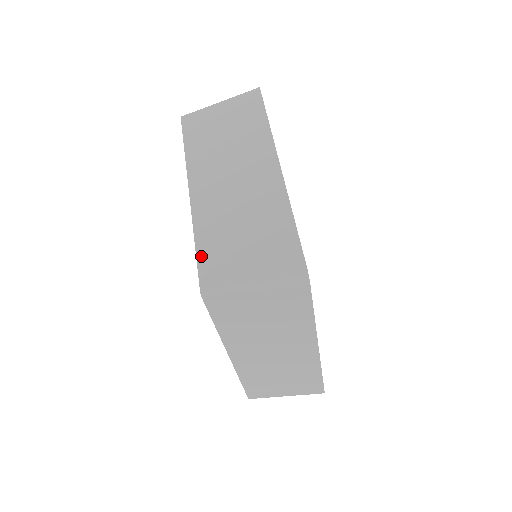
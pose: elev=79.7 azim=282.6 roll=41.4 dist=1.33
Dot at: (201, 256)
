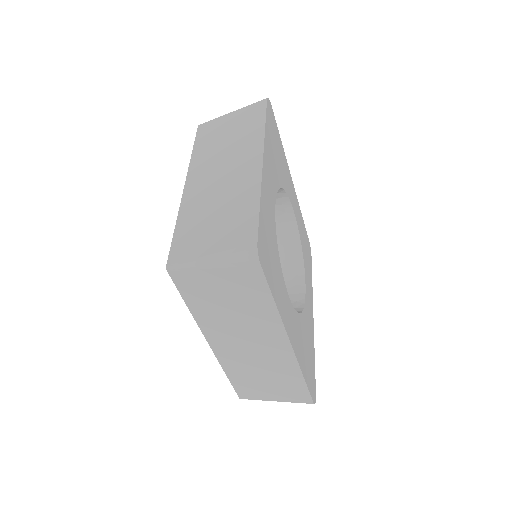
Dot at: (176, 237)
